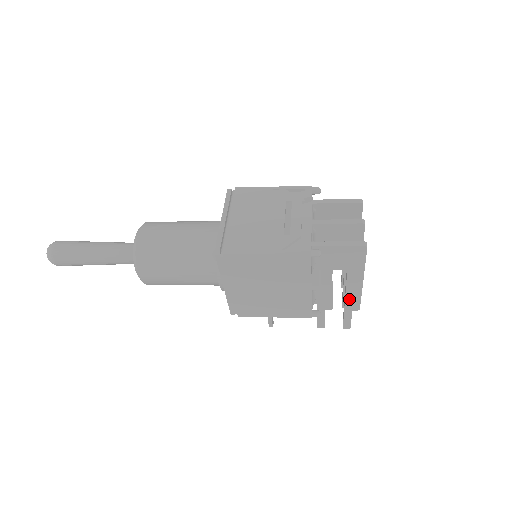
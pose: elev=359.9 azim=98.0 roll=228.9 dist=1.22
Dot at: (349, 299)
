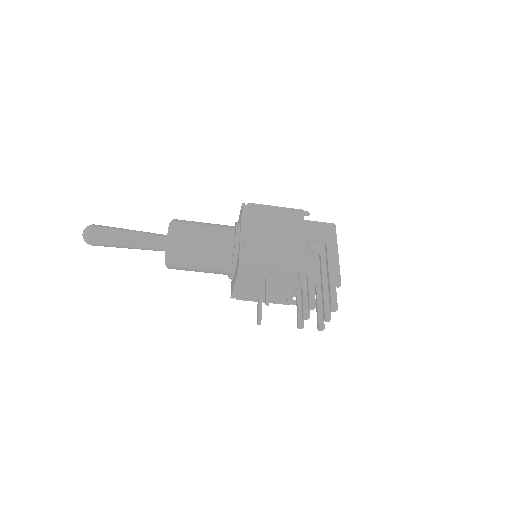
Dot at: (331, 271)
